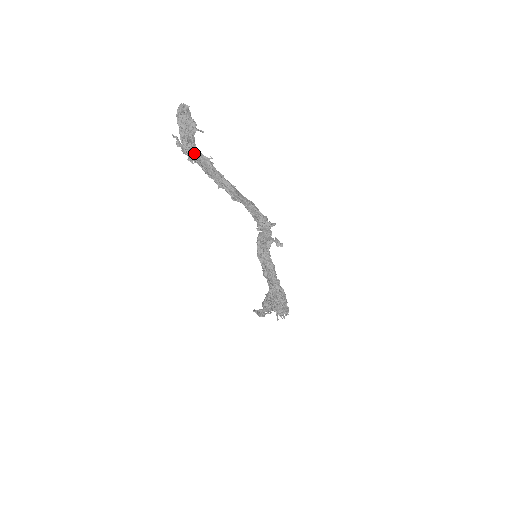
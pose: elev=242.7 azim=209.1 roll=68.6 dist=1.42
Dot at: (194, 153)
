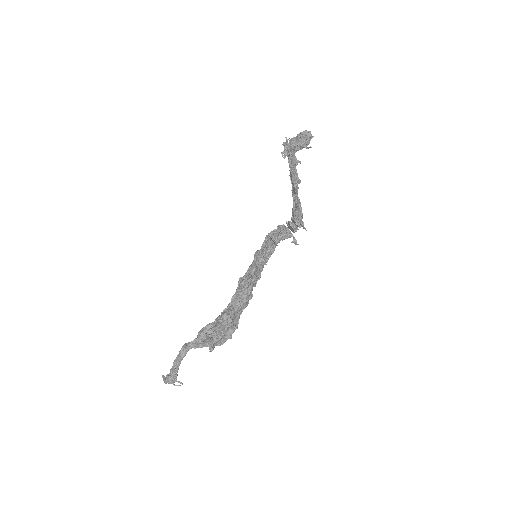
Dot at: (293, 148)
